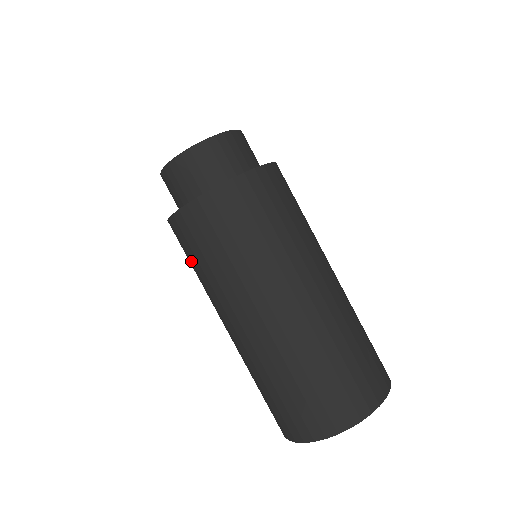
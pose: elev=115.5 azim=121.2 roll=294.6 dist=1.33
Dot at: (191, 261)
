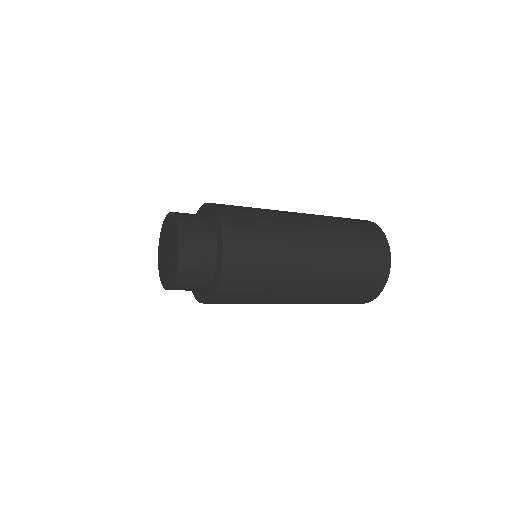
Dot at: occluded
